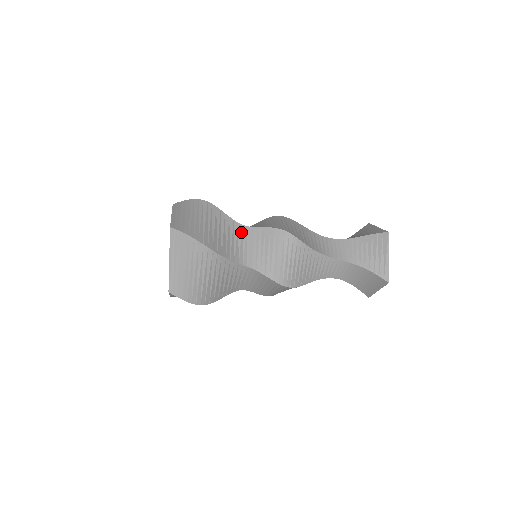
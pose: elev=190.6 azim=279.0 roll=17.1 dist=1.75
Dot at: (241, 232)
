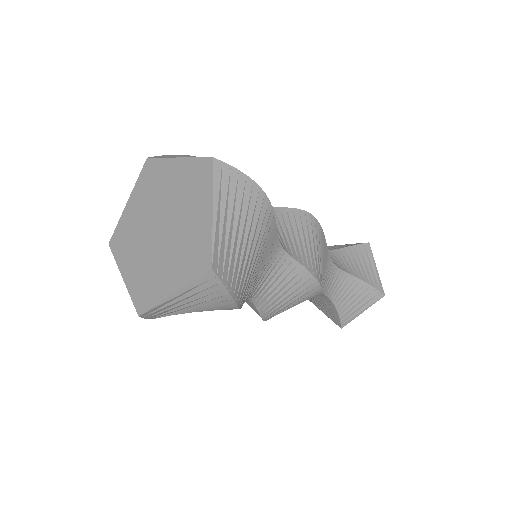
Dot at: occluded
